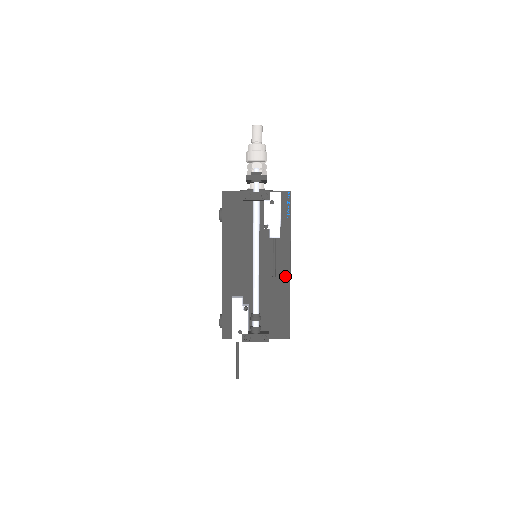
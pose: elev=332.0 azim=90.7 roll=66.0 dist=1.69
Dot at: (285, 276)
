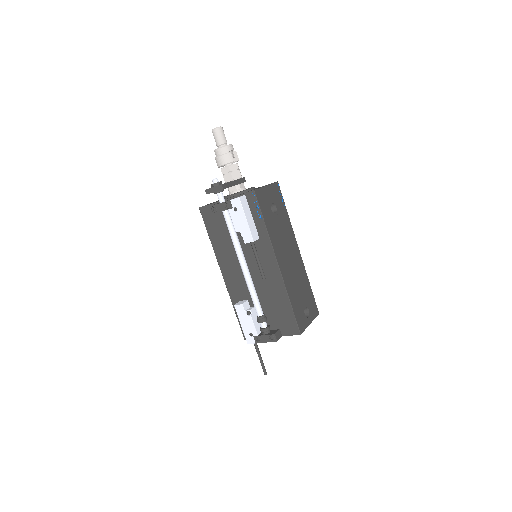
Dot at: (276, 275)
